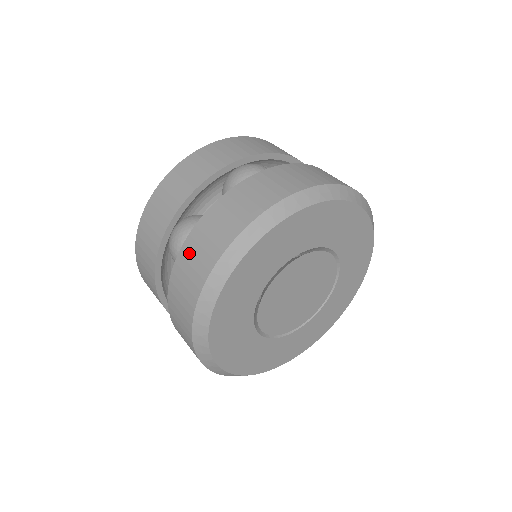
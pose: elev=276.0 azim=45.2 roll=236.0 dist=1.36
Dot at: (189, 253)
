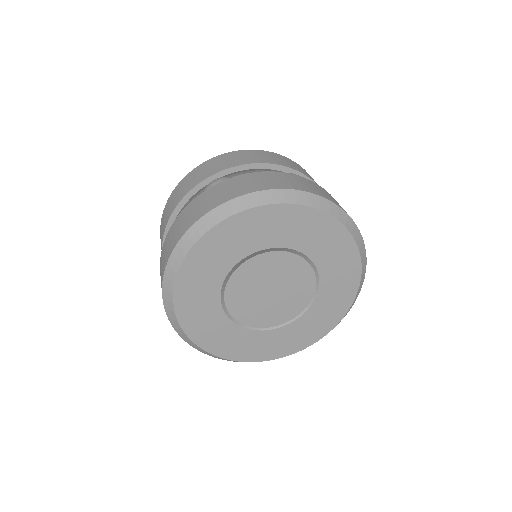
Dot at: (220, 188)
